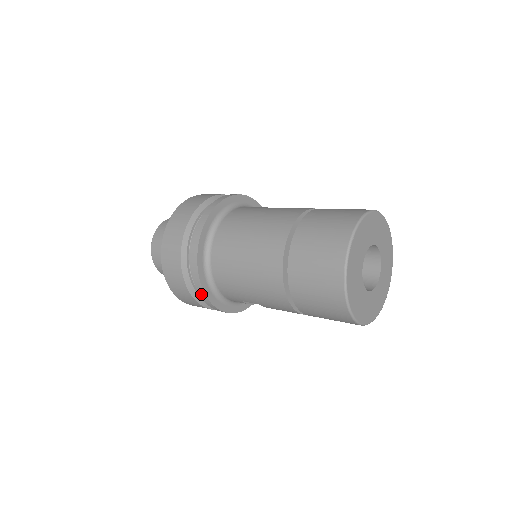
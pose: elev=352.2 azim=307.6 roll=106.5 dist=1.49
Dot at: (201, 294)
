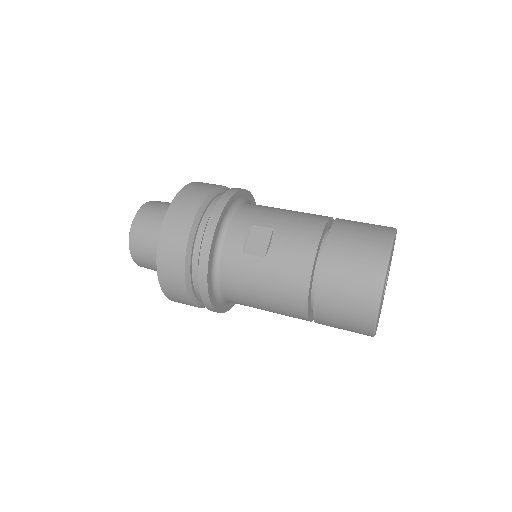
Dot at: occluded
